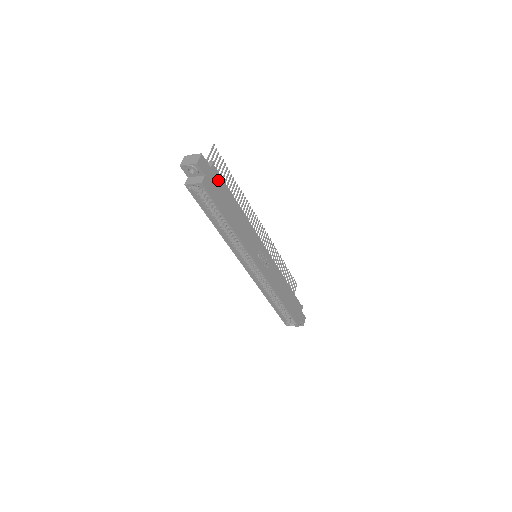
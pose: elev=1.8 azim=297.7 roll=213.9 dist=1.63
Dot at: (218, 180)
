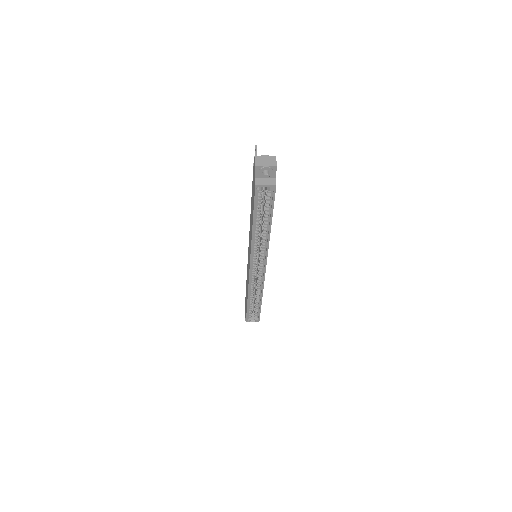
Dot at: occluded
